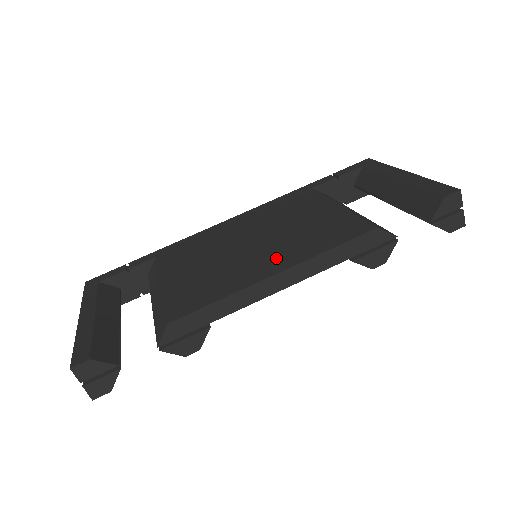
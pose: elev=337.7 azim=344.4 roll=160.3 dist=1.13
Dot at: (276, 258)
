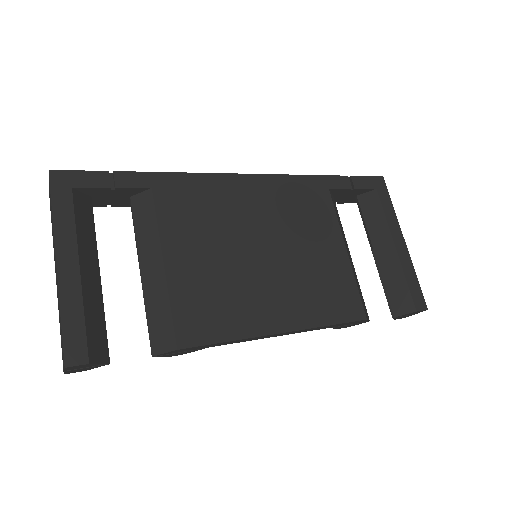
Dot at: (285, 305)
